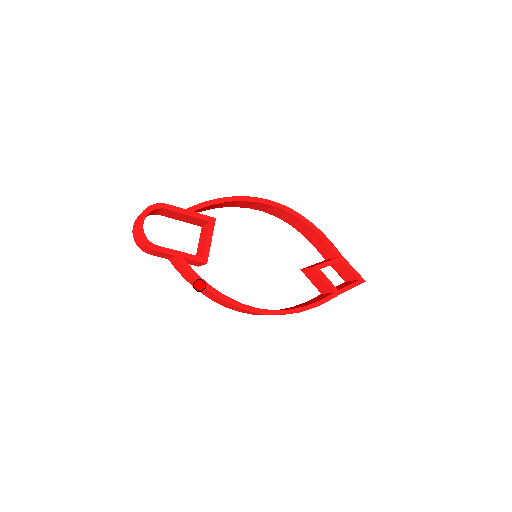
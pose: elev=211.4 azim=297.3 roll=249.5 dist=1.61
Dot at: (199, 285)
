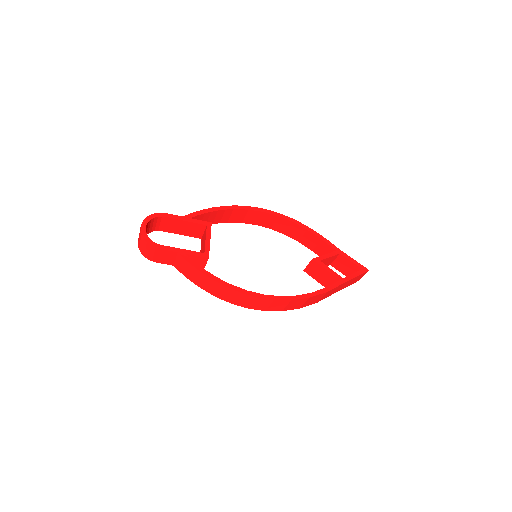
Dot at: (204, 279)
